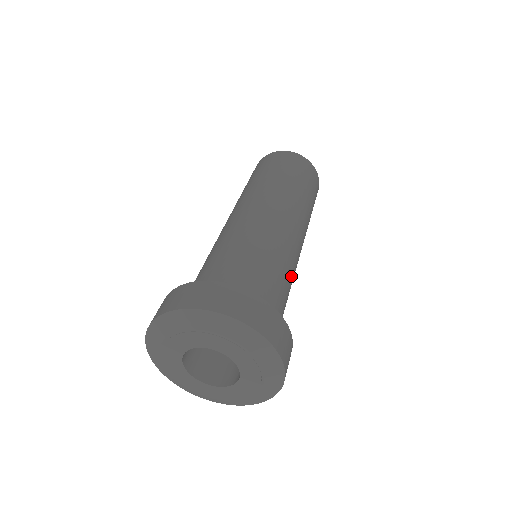
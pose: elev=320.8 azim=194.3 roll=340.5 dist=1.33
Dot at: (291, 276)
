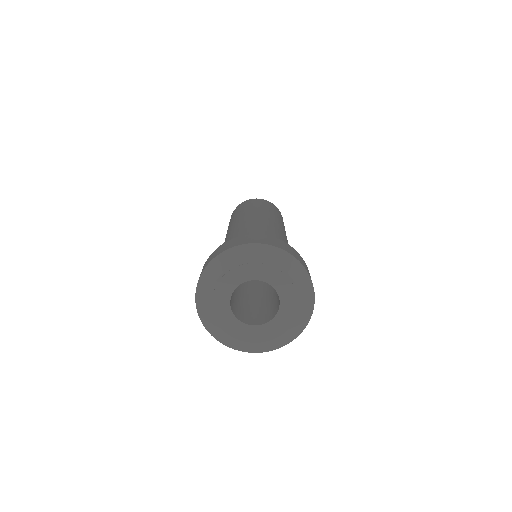
Dot at: occluded
